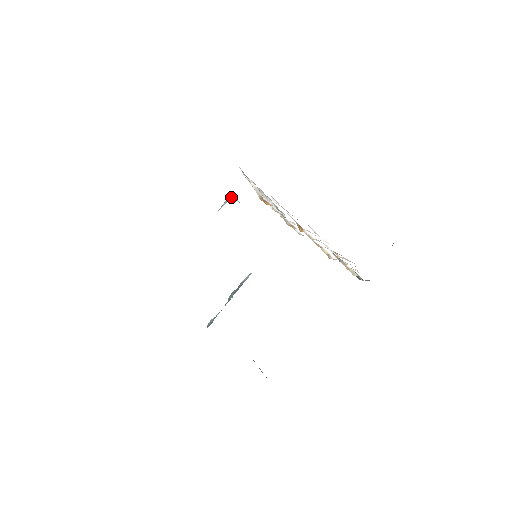
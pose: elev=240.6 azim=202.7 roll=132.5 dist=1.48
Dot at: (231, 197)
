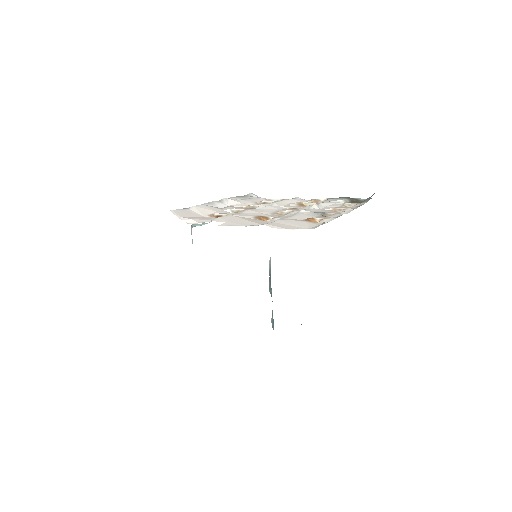
Dot at: (191, 230)
